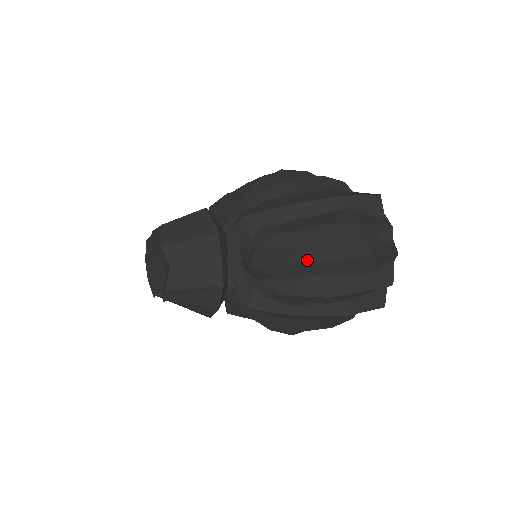
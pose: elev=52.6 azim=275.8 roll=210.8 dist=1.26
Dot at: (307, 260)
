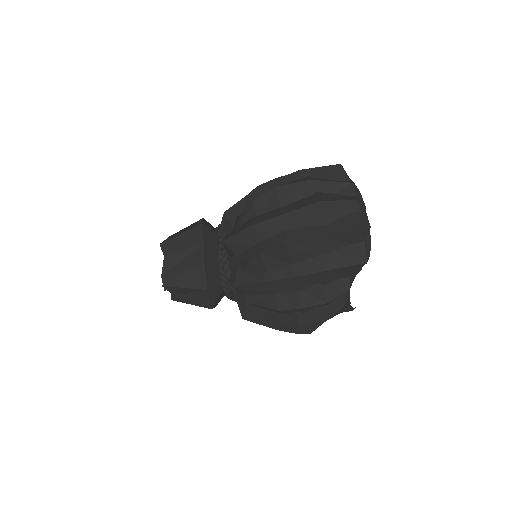
Dot at: (263, 220)
